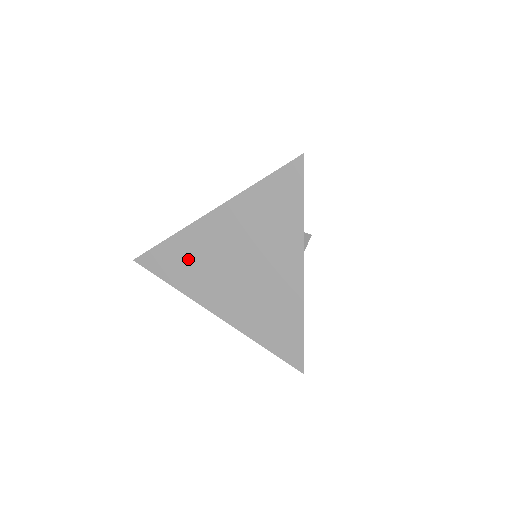
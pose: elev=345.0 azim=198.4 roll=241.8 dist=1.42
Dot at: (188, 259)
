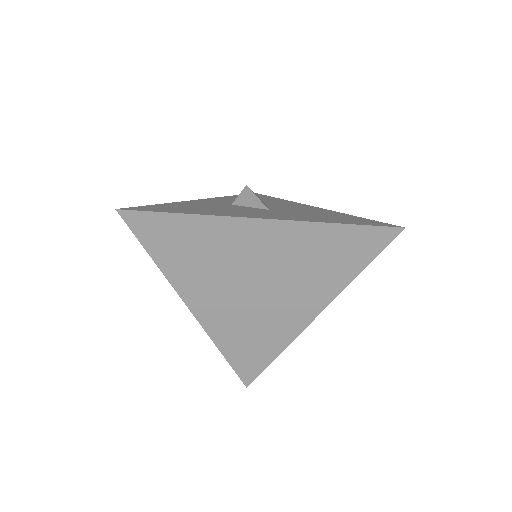
Dot at: (197, 247)
